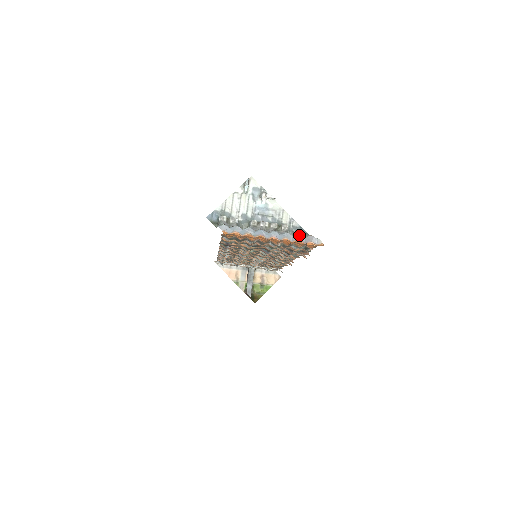
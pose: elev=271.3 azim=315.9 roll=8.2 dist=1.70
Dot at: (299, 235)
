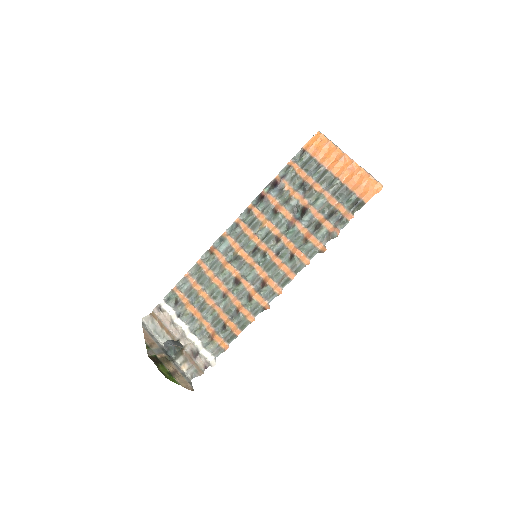
Dot at: (367, 172)
